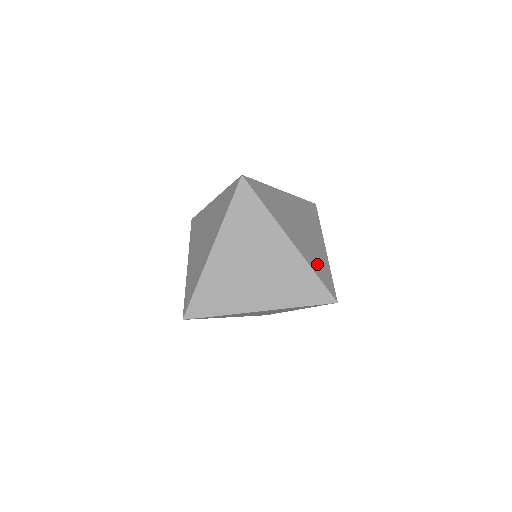
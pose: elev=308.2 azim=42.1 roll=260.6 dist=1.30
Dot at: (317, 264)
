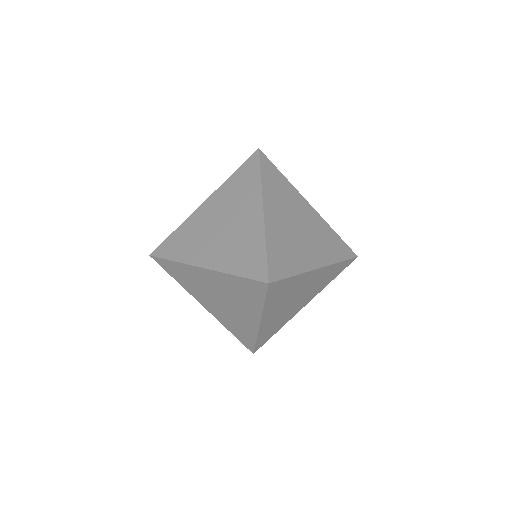
Dot at: occluded
